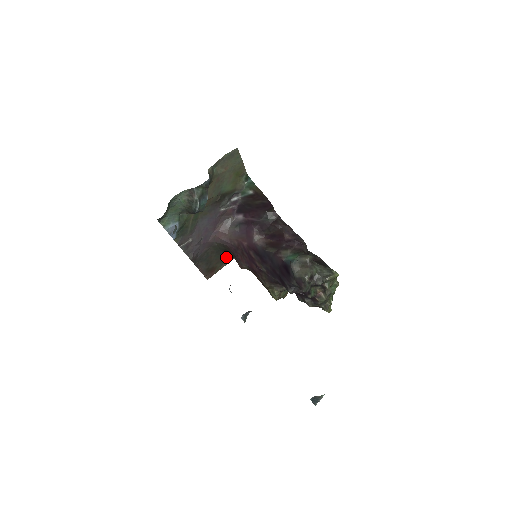
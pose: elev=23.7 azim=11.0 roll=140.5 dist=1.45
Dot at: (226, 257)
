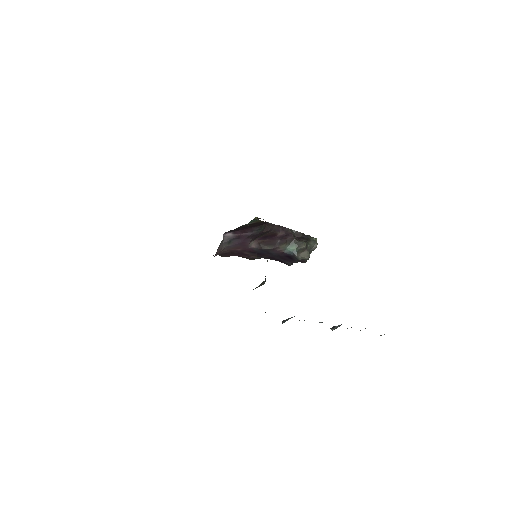
Dot at: occluded
